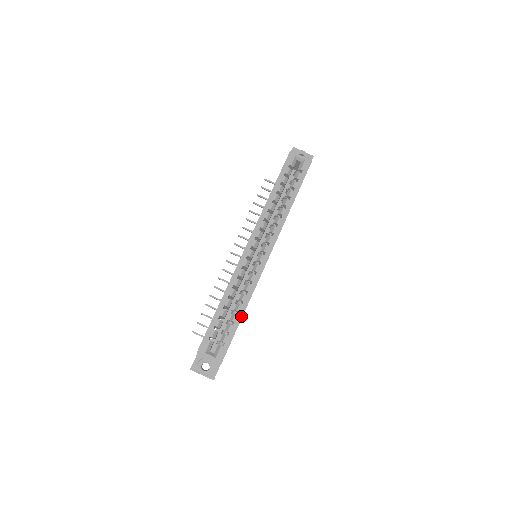
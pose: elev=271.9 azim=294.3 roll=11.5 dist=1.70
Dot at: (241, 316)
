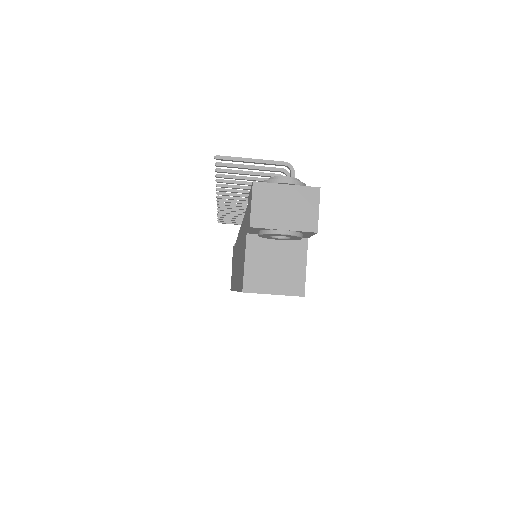
Dot at: occluded
